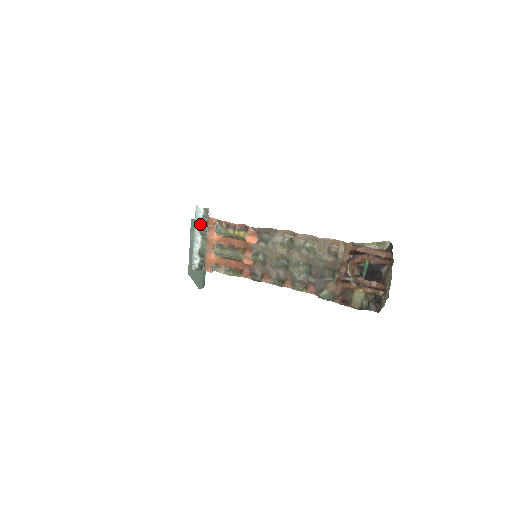
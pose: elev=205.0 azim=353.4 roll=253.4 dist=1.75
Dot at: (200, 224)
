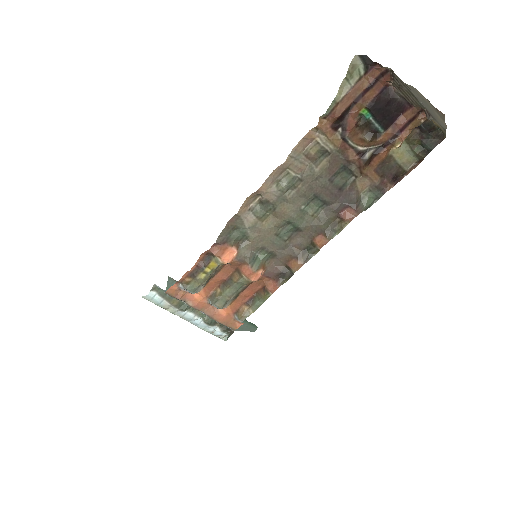
Dot at: (170, 305)
